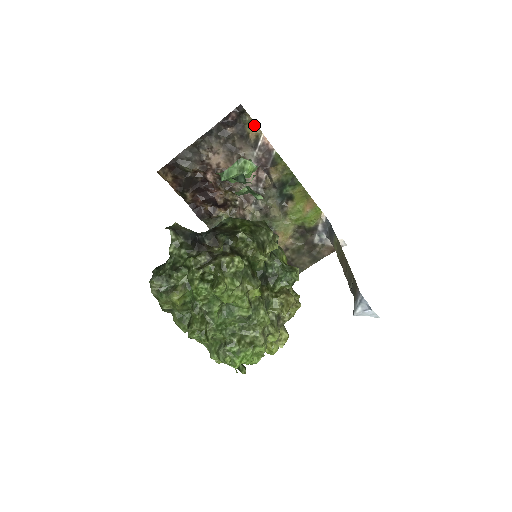
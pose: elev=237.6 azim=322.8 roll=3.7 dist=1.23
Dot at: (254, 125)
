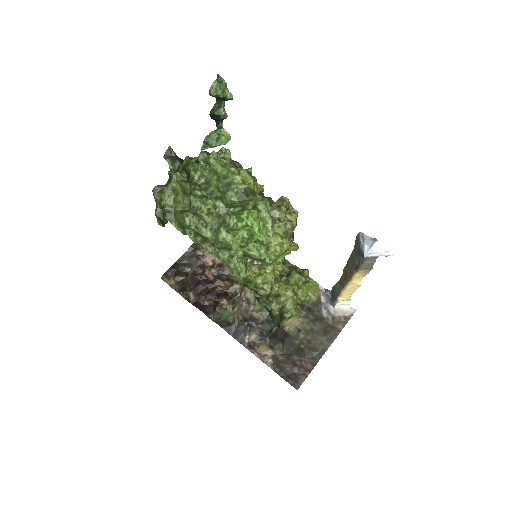
Dot at: occluded
